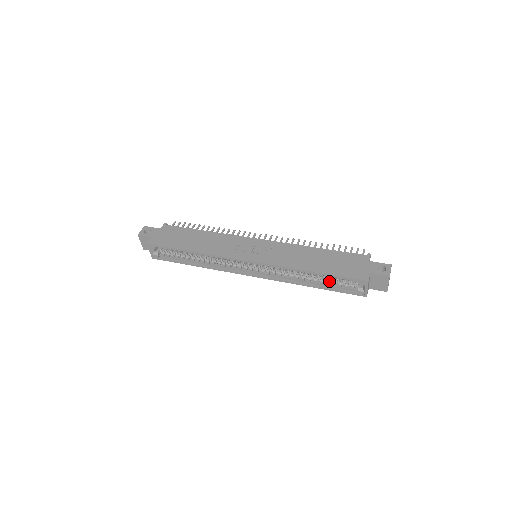
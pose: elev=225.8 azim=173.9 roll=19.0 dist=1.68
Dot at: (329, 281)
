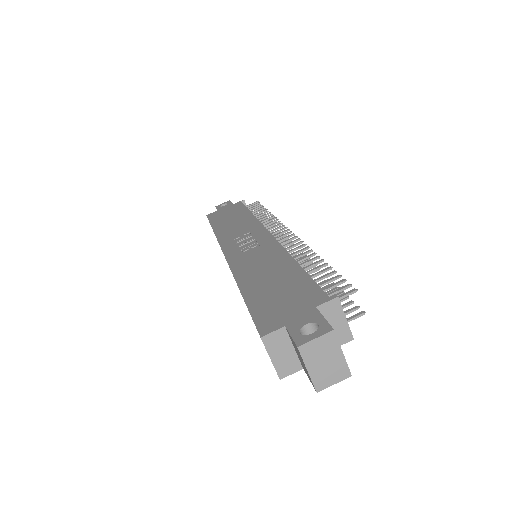
Dot at: occluded
